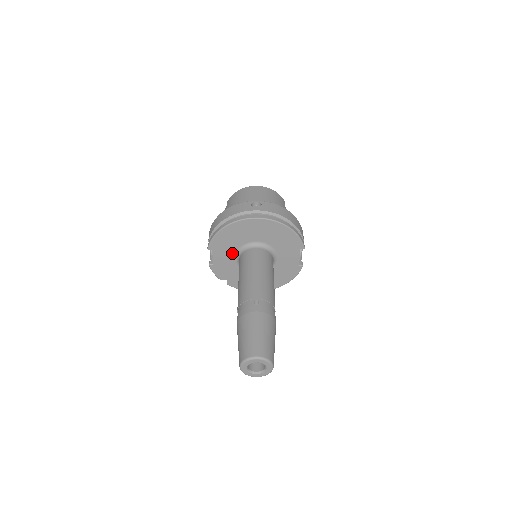
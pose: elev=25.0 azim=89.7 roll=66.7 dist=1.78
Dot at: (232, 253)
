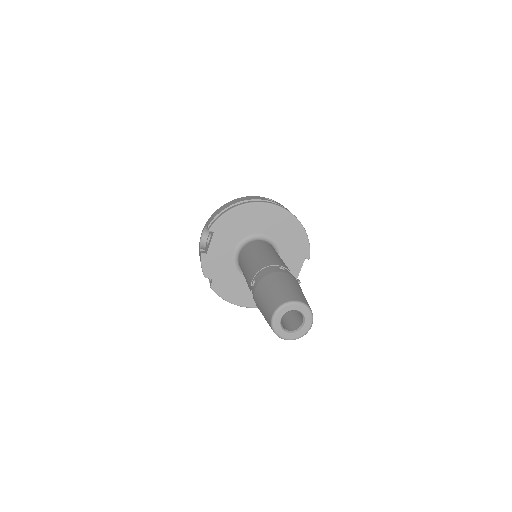
Dot at: (233, 243)
